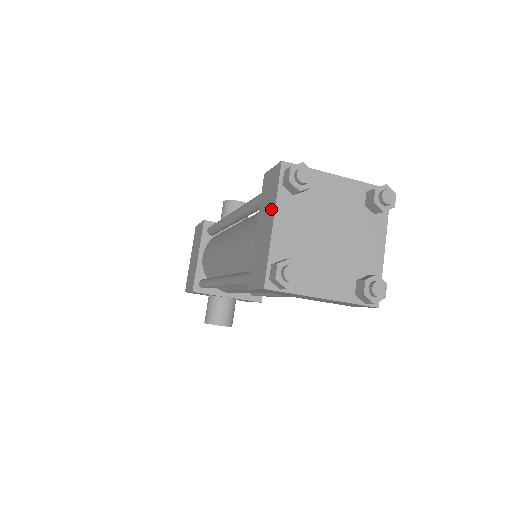
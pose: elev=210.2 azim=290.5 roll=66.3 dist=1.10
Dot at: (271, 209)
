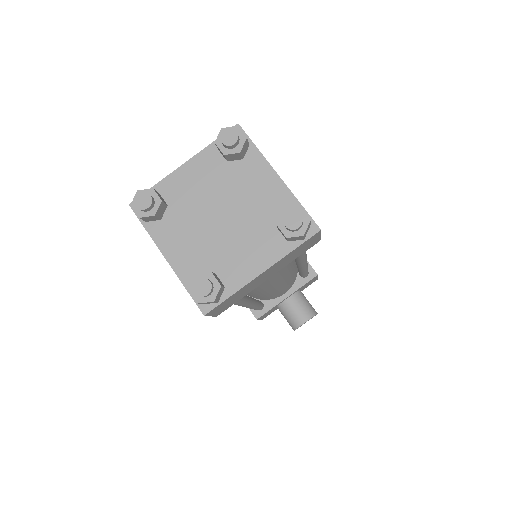
Dot at: (159, 247)
